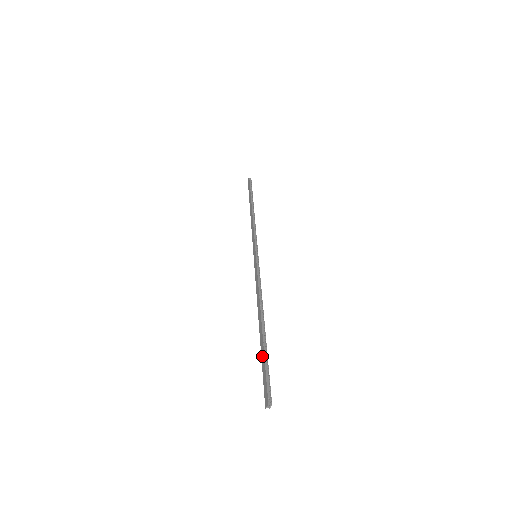
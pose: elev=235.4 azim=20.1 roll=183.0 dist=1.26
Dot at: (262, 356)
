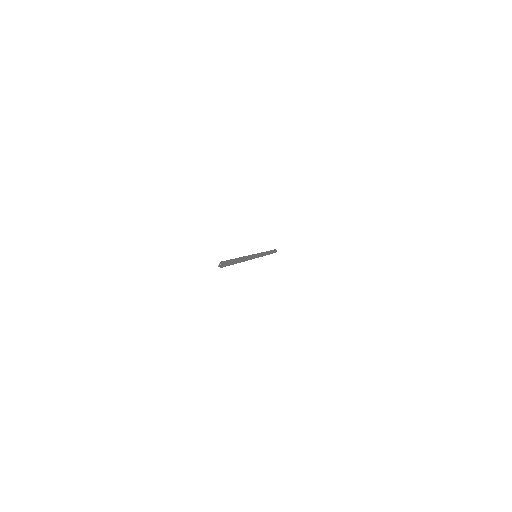
Dot at: occluded
